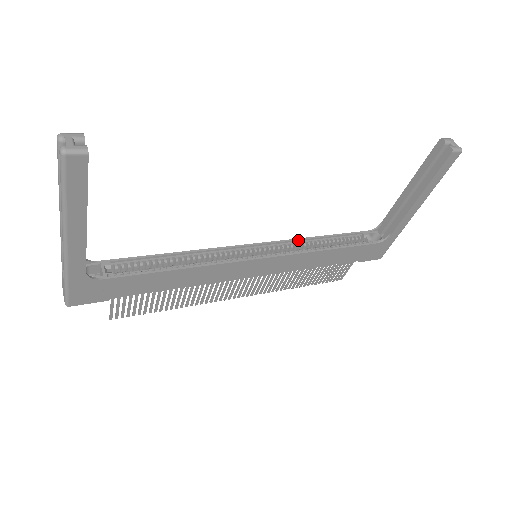
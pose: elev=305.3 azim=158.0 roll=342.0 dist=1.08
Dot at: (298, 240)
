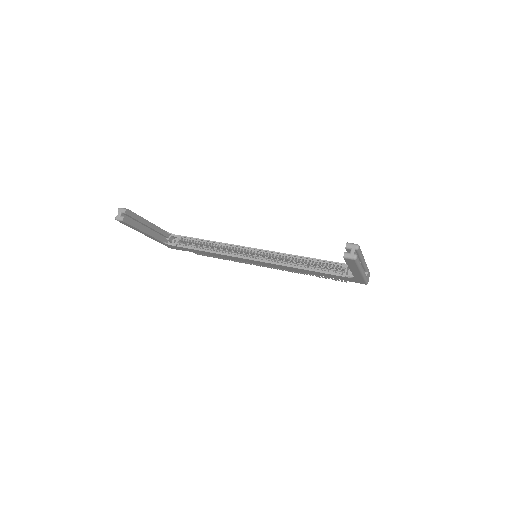
Dot at: (287, 255)
